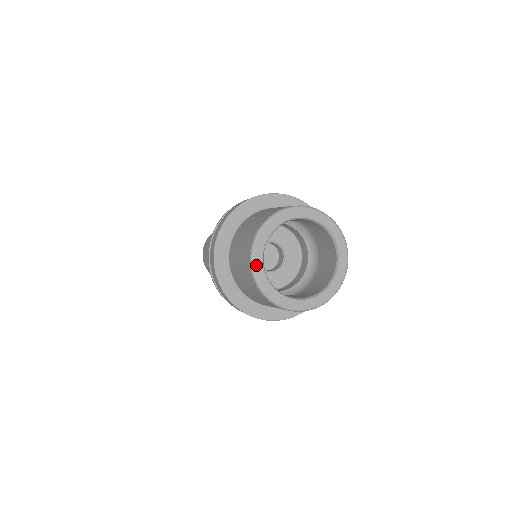
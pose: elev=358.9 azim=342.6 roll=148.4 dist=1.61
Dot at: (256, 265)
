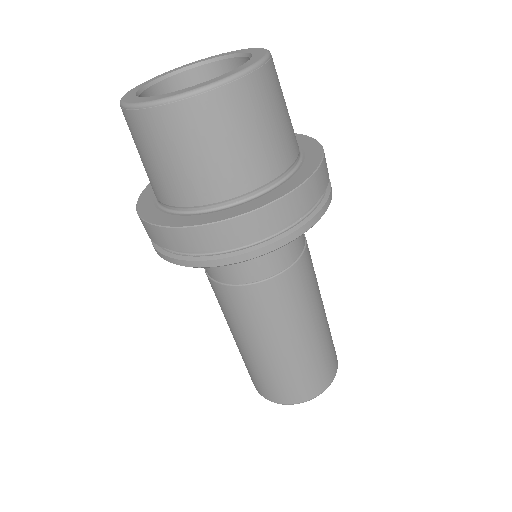
Dot at: (152, 100)
